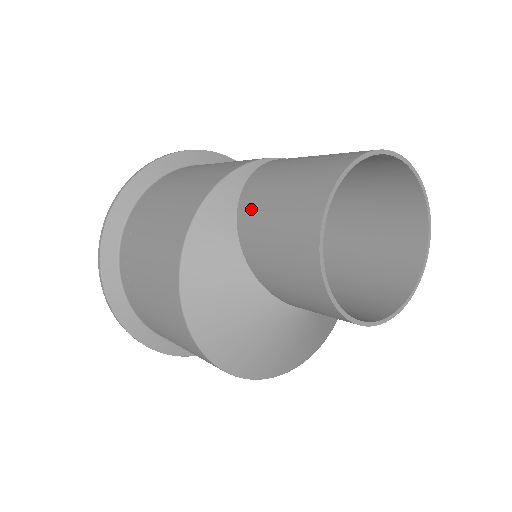
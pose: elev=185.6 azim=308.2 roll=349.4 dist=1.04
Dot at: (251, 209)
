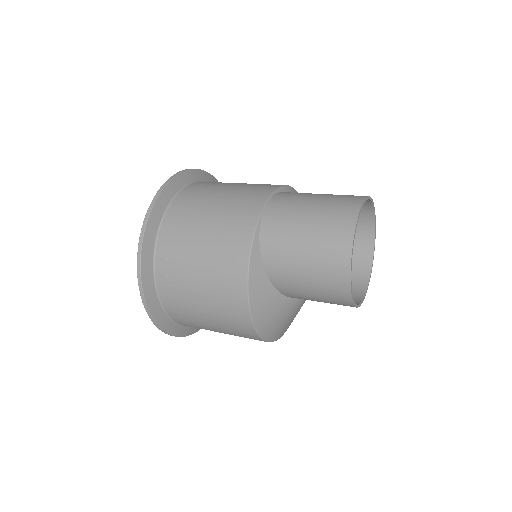
Dot at: (282, 277)
